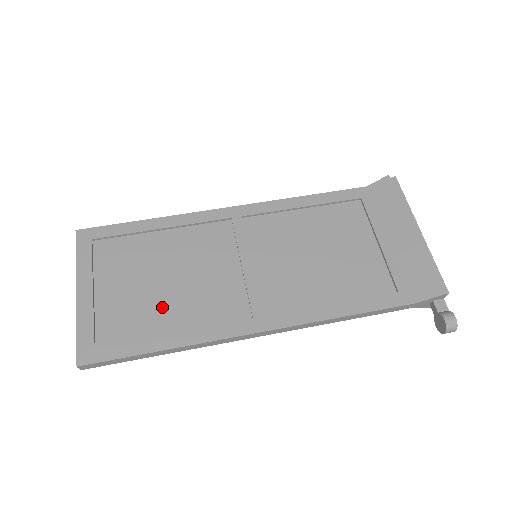
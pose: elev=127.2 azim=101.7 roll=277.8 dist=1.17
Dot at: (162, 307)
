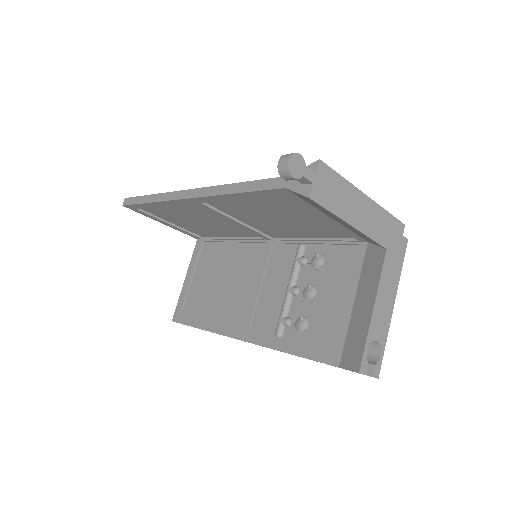
Dot at: occluded
